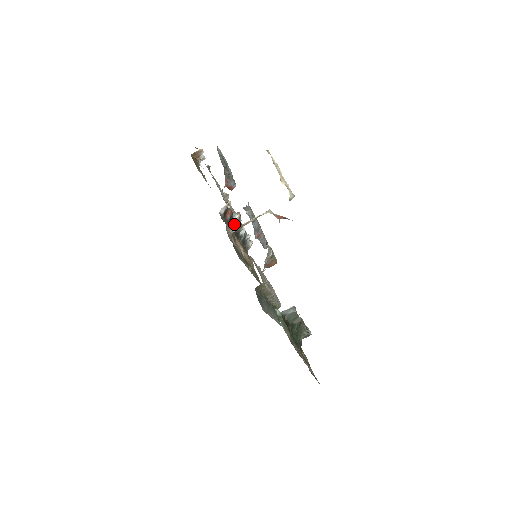
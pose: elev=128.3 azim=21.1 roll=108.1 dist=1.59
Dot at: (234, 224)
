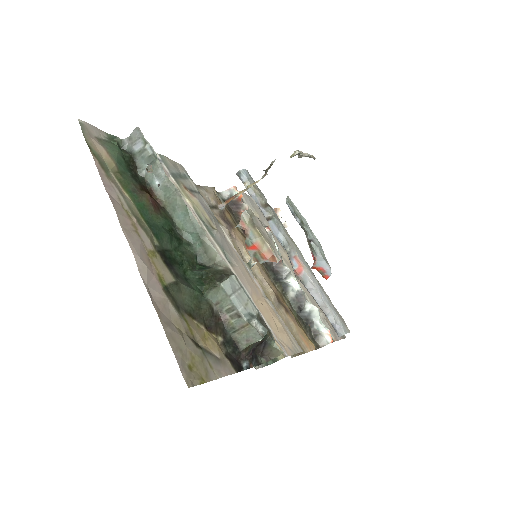
Dot at: occluded
